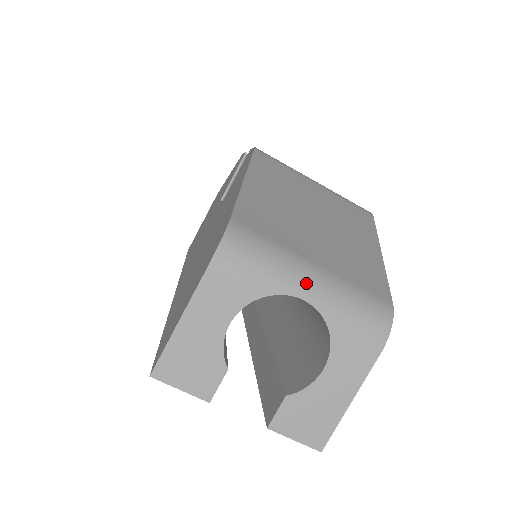
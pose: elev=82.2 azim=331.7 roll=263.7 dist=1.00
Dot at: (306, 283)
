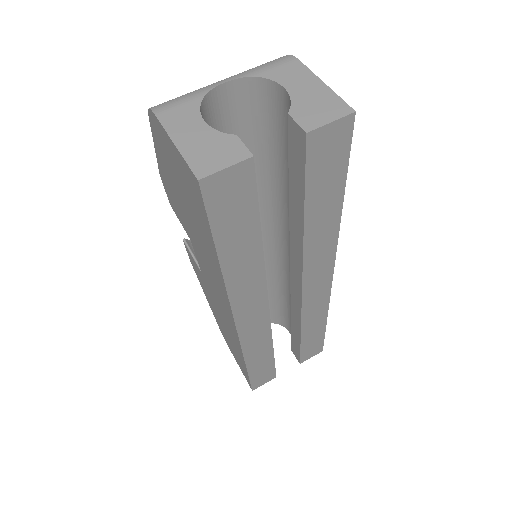
Dot at: (218, 82)
